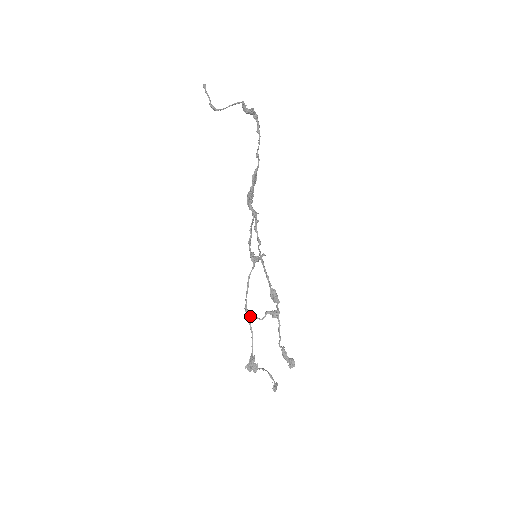
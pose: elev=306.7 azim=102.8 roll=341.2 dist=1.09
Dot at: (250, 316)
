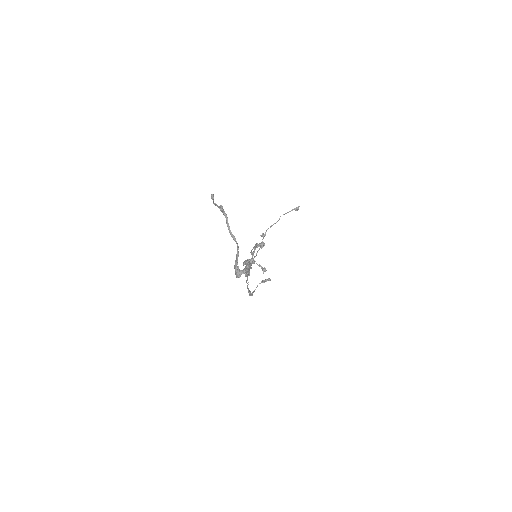
Dot at: occluded
